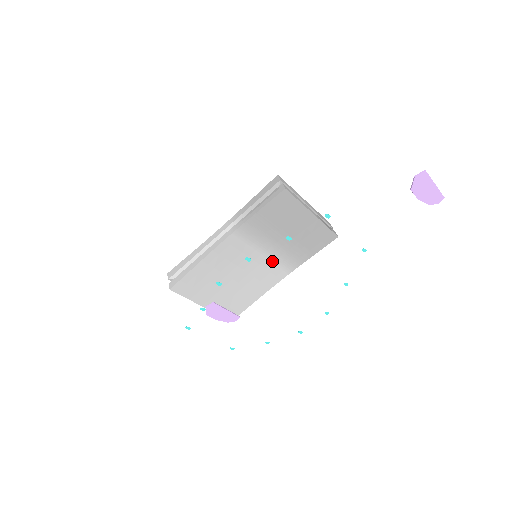
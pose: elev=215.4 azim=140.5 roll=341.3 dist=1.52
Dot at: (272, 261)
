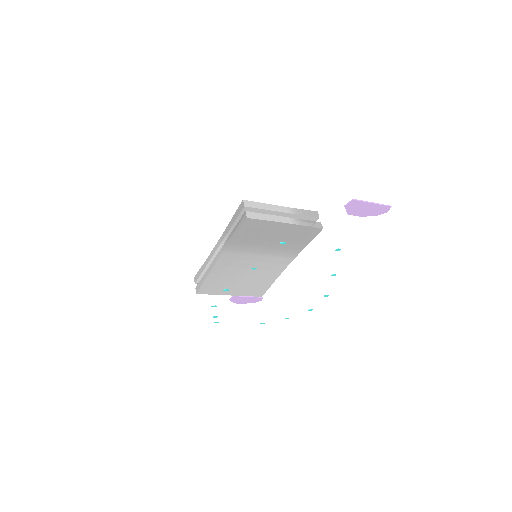
Dot at: (271, 257)
